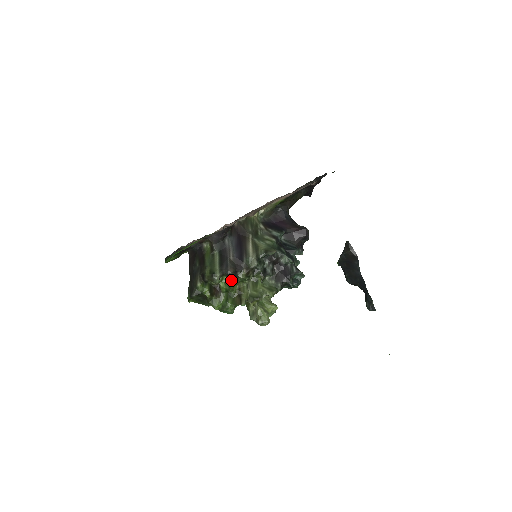
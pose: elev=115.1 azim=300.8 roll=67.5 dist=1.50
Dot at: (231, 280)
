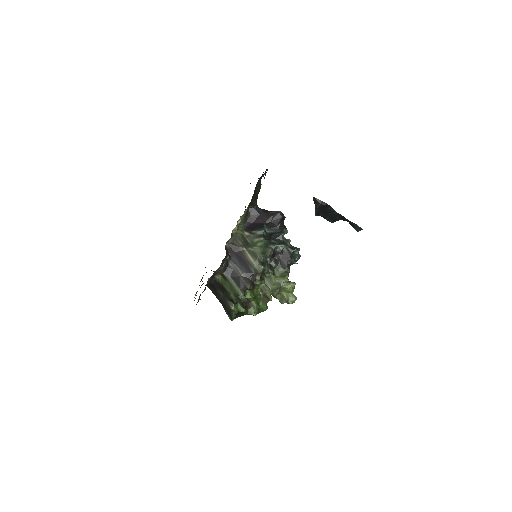
Dot at: (252, 289)
